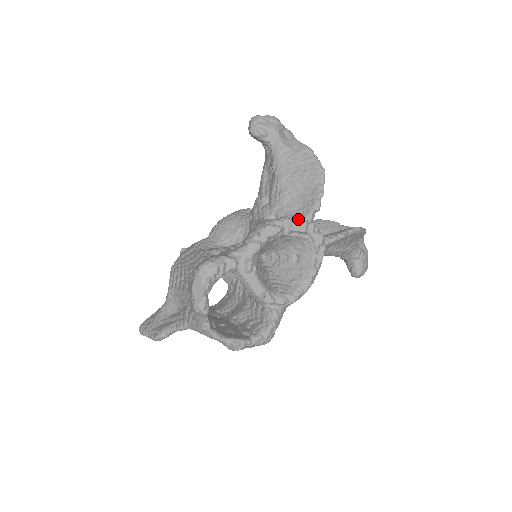
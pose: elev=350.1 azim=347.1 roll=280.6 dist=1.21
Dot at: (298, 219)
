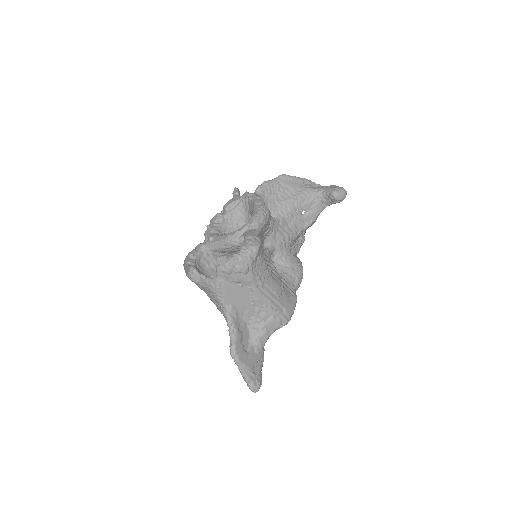
Dot at: occluded
